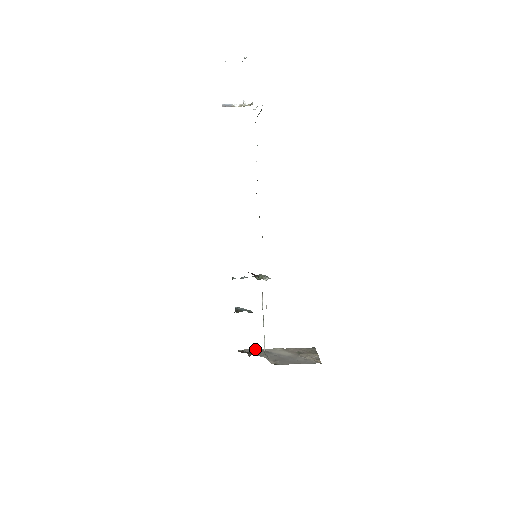
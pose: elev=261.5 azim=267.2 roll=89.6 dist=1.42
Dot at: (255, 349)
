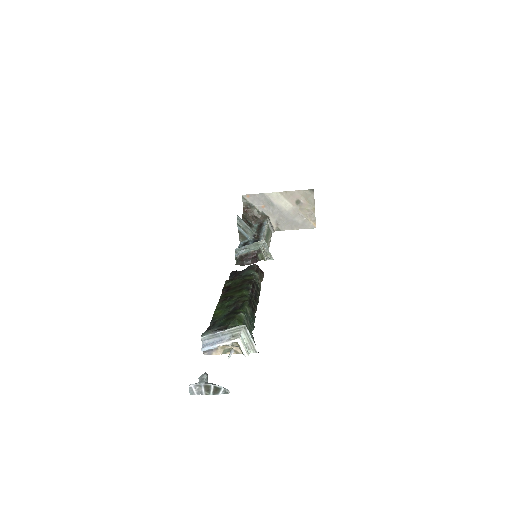
Dot at: (257, 195)
